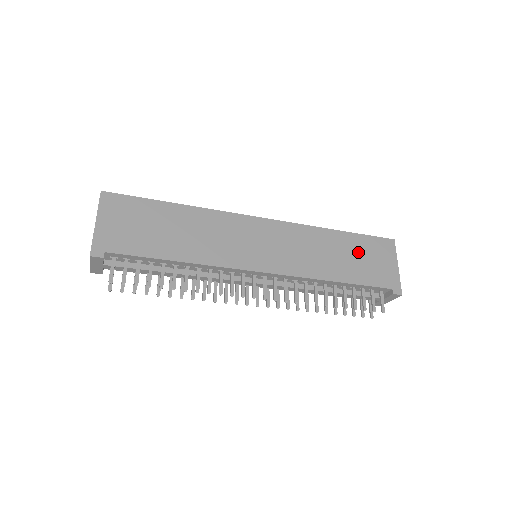
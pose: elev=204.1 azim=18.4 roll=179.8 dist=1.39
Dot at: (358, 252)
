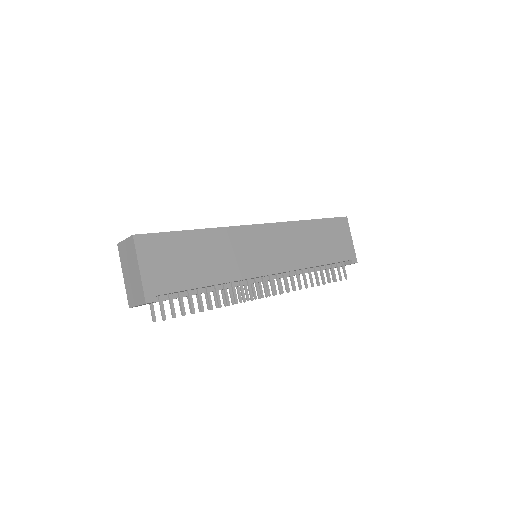
Dot at: (327, 235)
